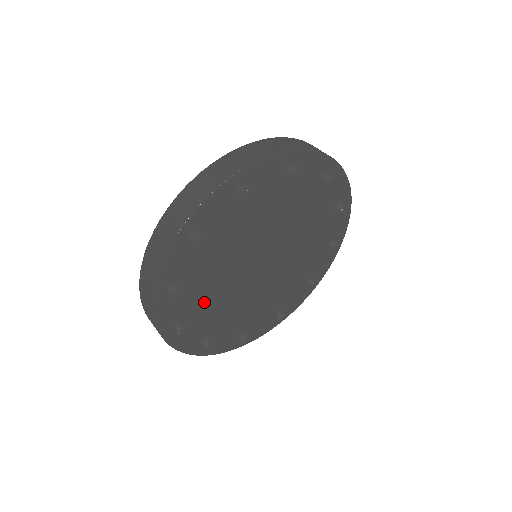
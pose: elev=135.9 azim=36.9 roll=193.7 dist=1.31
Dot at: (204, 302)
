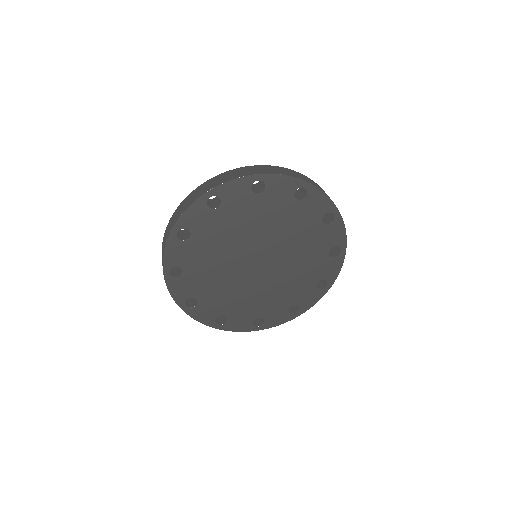
Dot at: (228, 301)
